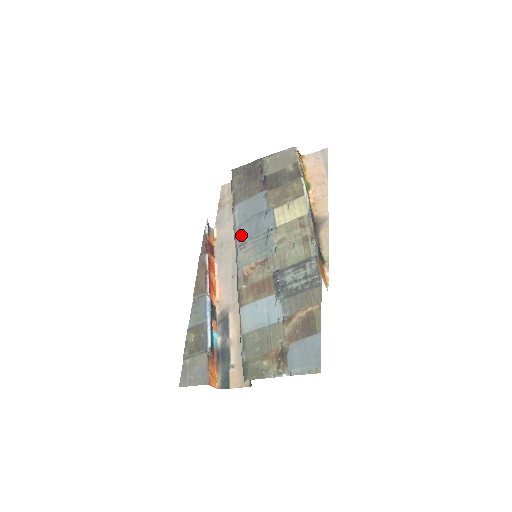
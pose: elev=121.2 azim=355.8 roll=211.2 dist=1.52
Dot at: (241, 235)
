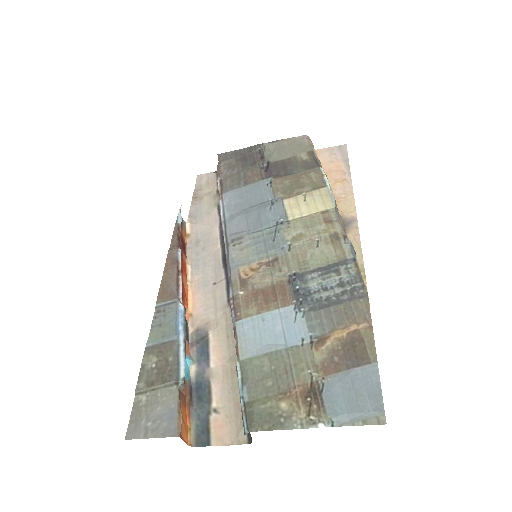
Dot at: (234, 228)
